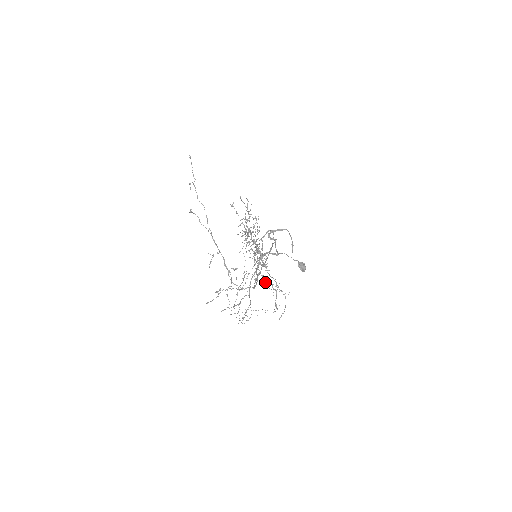
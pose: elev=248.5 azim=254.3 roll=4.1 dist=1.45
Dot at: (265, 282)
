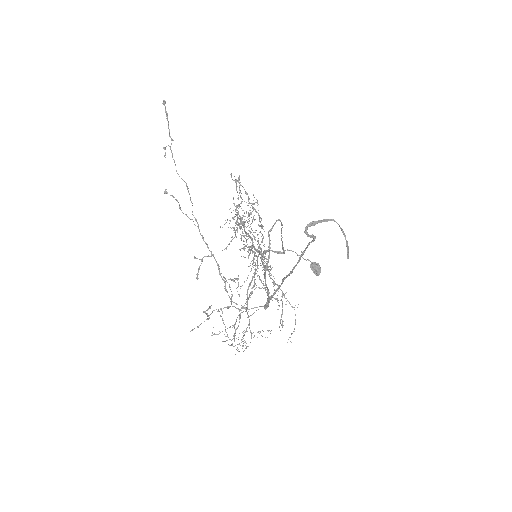
Dot at: (265, 290)
